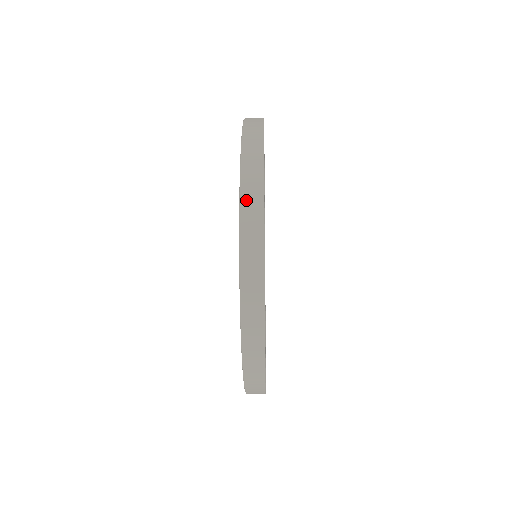
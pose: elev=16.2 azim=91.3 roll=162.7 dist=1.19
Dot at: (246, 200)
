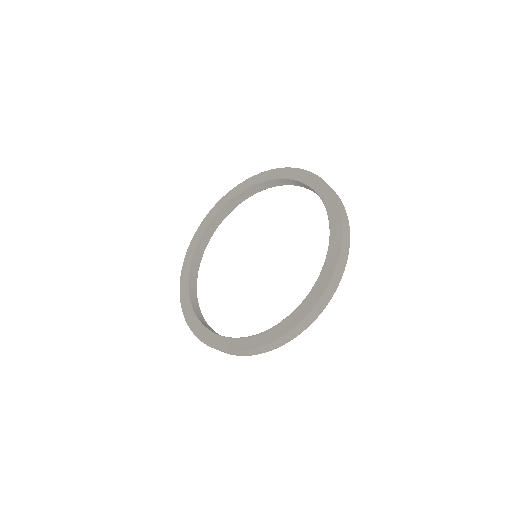
Dot at: (323, 299)
